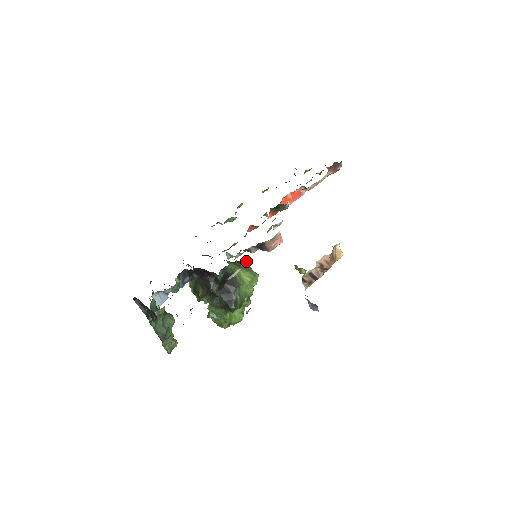
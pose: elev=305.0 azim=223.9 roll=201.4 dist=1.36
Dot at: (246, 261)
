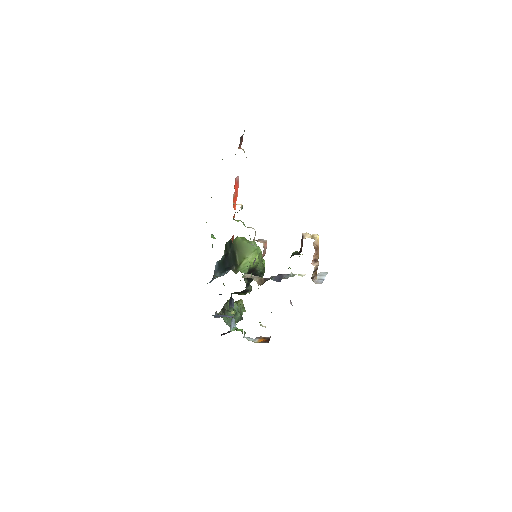
Dot at: (238, 238)
